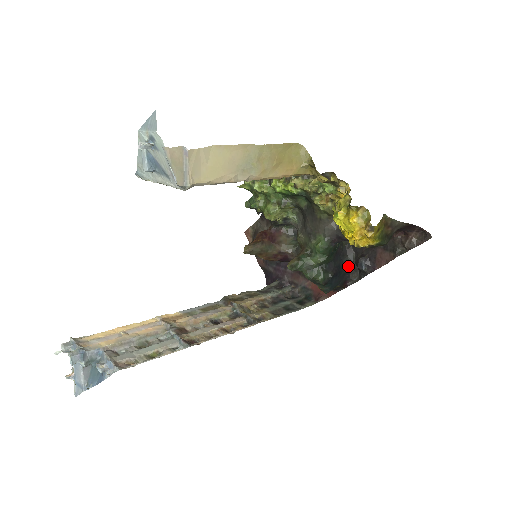
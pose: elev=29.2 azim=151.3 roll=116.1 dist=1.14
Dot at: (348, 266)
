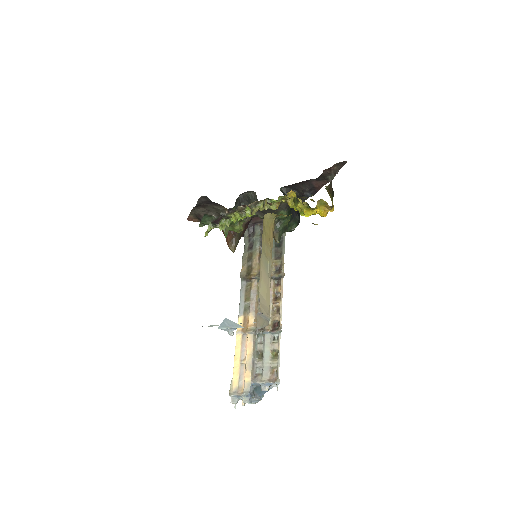
Dot at: occluded
